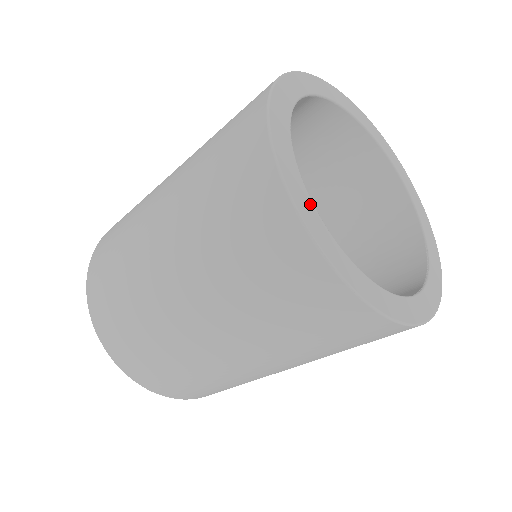
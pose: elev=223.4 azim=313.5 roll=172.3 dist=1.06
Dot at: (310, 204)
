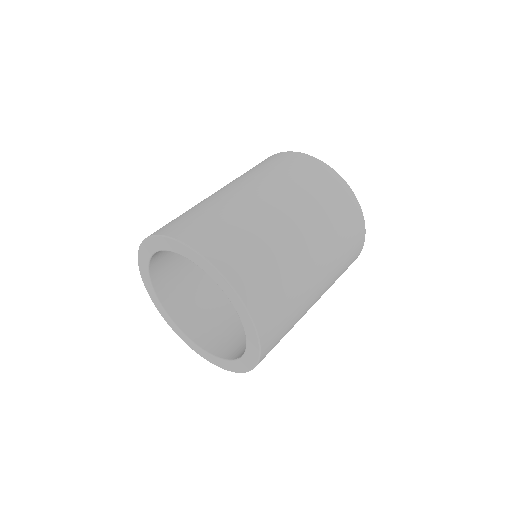
Dot at: occluded
